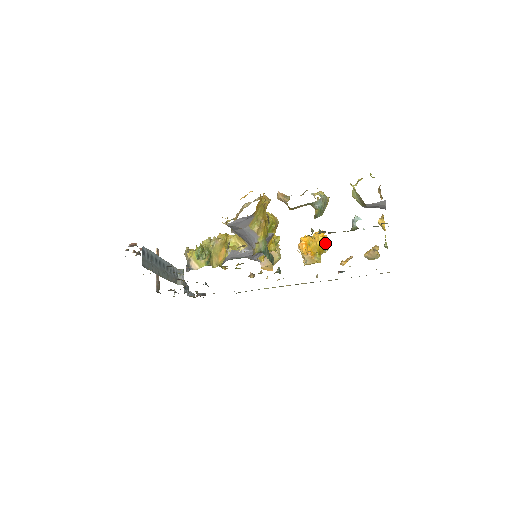
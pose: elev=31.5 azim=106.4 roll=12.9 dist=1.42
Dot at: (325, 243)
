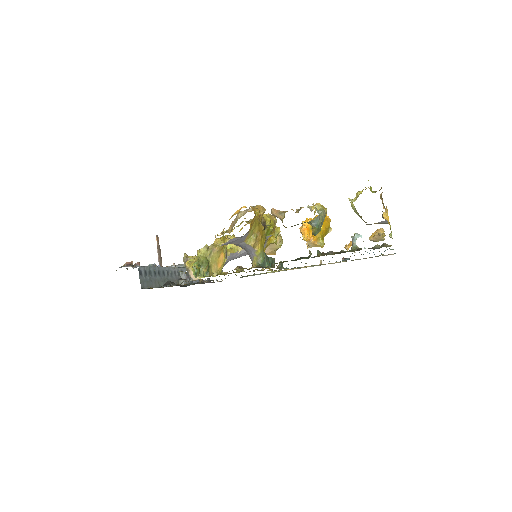
Dot at: (328, 225)
